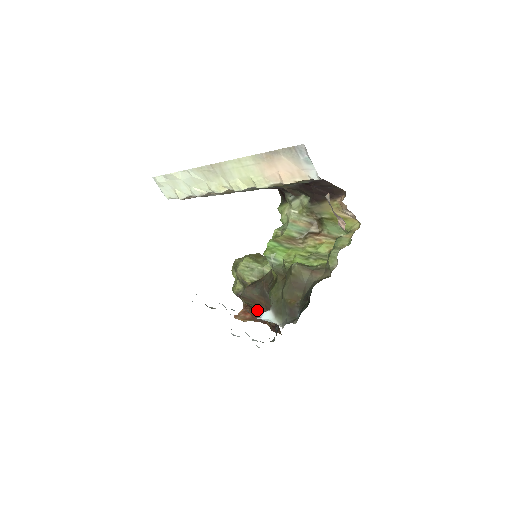
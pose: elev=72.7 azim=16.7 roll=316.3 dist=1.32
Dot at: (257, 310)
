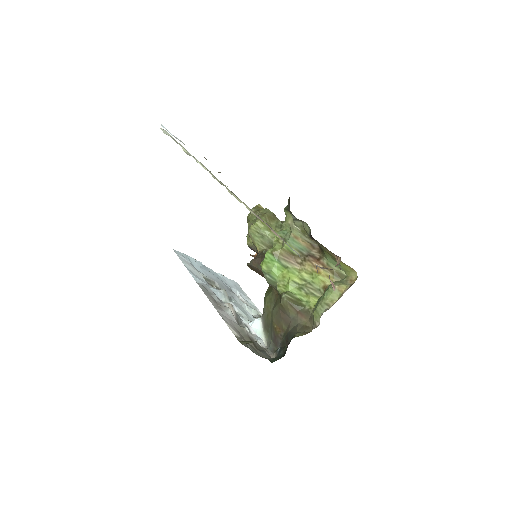
Dot at: occluded
